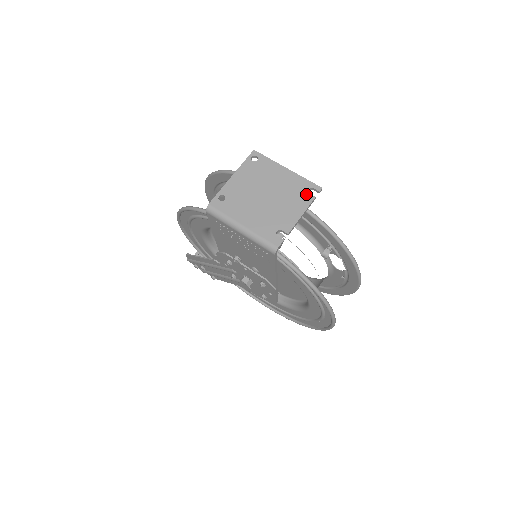
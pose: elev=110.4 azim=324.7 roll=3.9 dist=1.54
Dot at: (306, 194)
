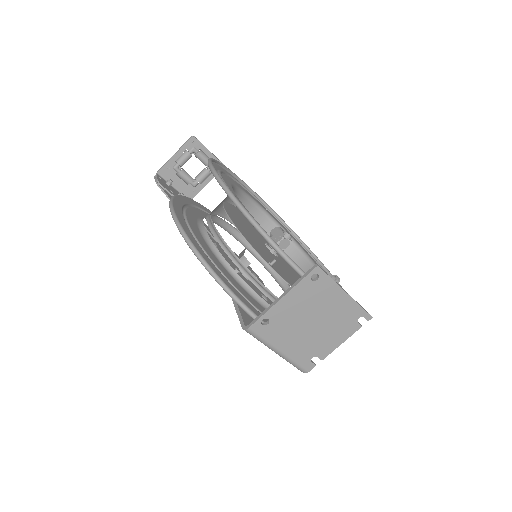
Dot at: (354, 323)
